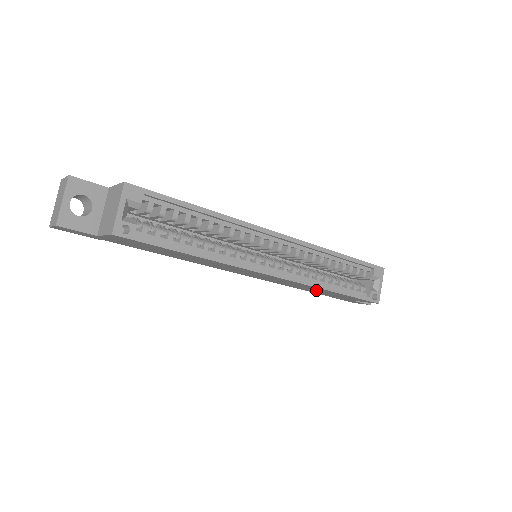
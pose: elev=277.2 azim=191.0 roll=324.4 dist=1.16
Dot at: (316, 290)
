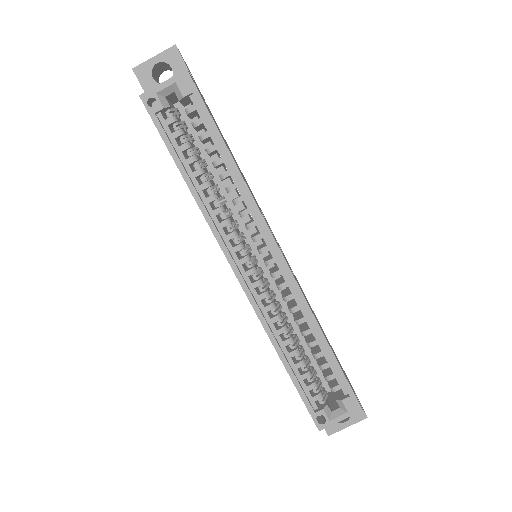
Dot at: occluded
